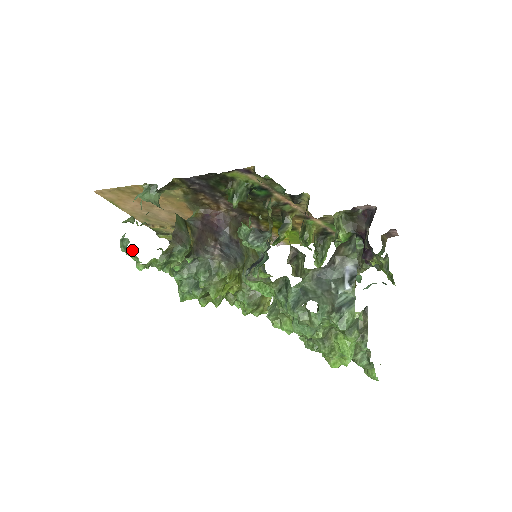
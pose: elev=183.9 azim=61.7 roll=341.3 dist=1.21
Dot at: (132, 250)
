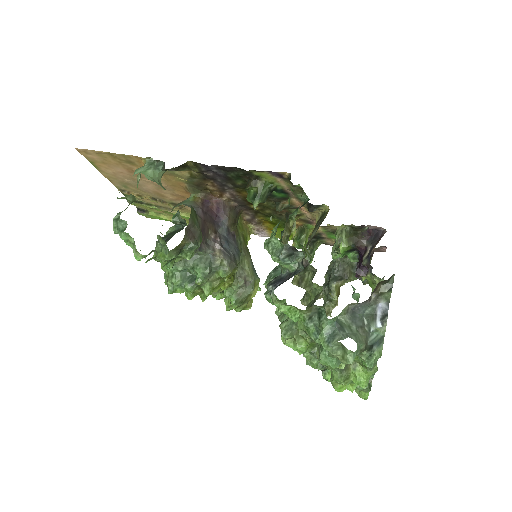
Dot at: (130, 236)
